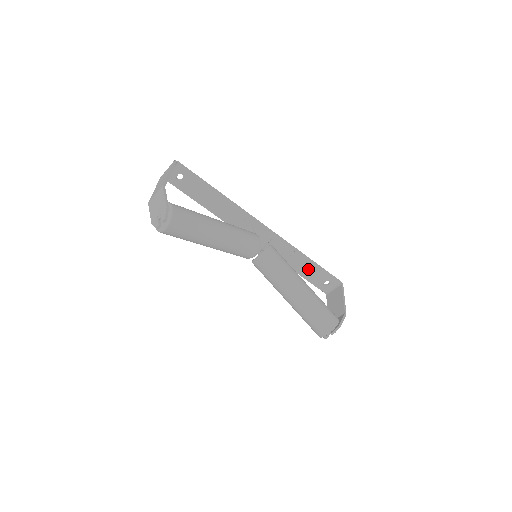
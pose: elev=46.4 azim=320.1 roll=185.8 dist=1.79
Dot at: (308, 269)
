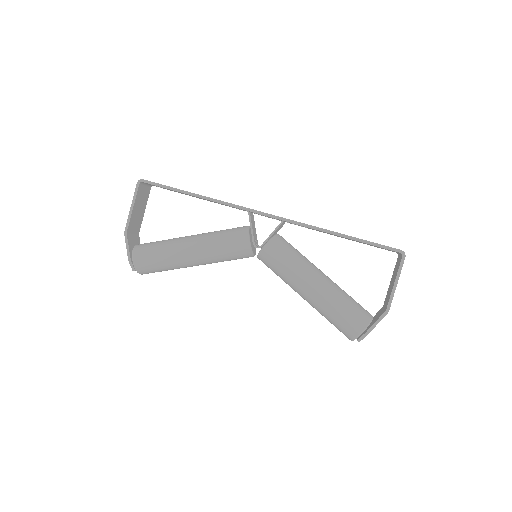
Dot at: (349, 239)
